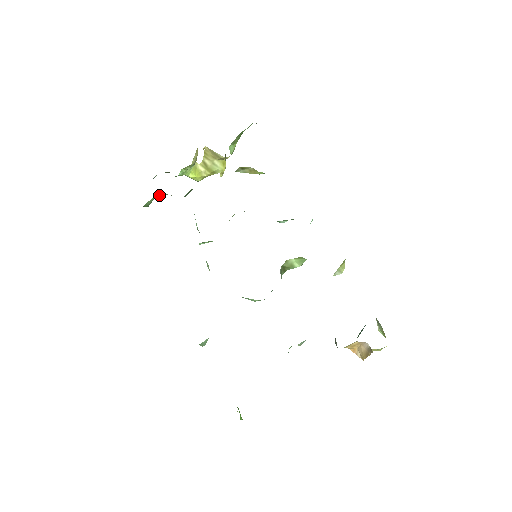
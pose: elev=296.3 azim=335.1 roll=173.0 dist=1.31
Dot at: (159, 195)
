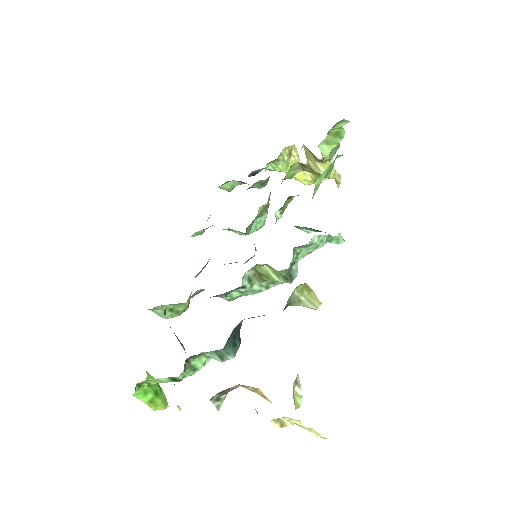
Dot at: (243, 183)
